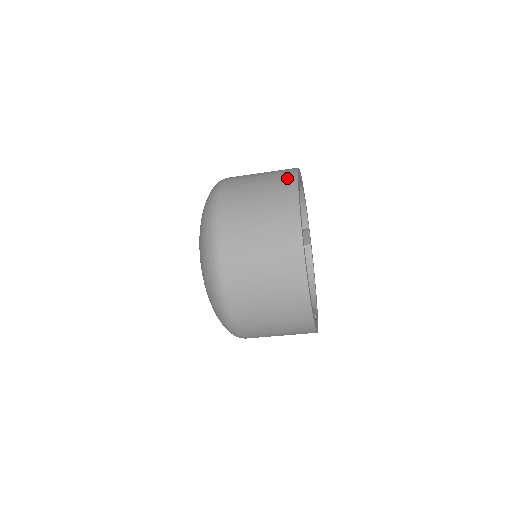
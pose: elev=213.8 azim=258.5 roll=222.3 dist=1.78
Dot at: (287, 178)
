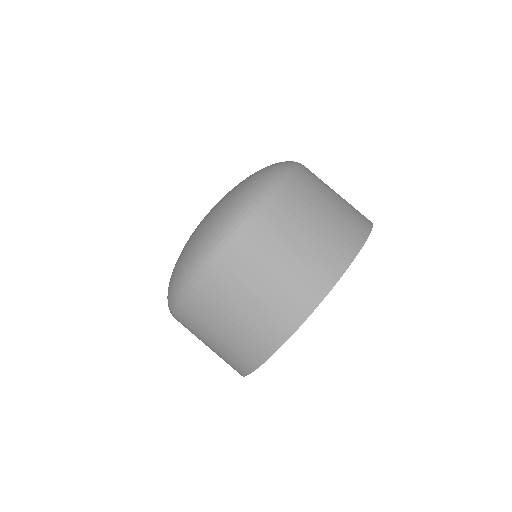
Dot at: occluded
